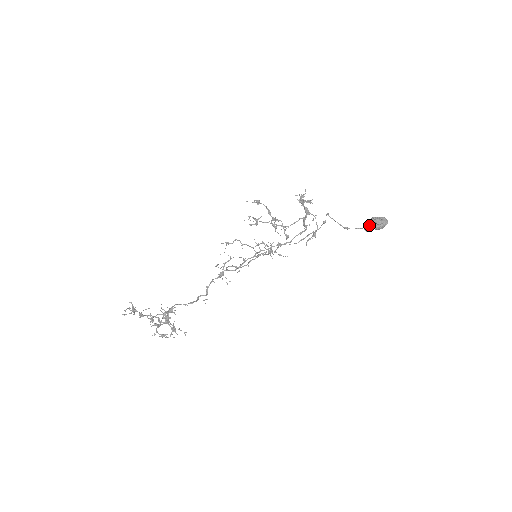
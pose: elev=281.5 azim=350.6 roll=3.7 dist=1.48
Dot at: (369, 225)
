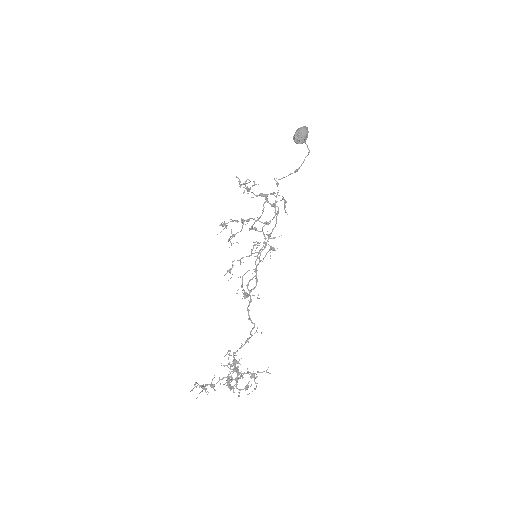
Dot at: (296, 142)
